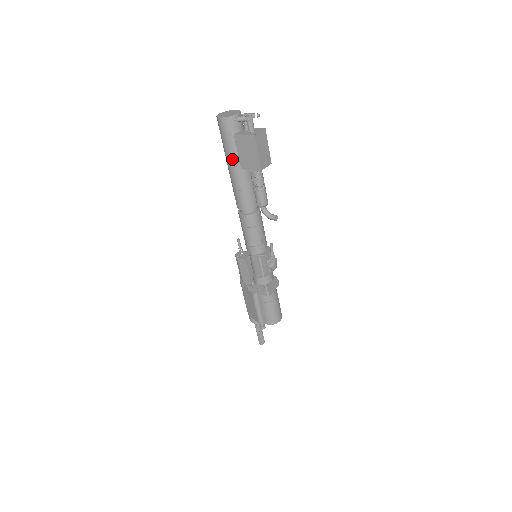
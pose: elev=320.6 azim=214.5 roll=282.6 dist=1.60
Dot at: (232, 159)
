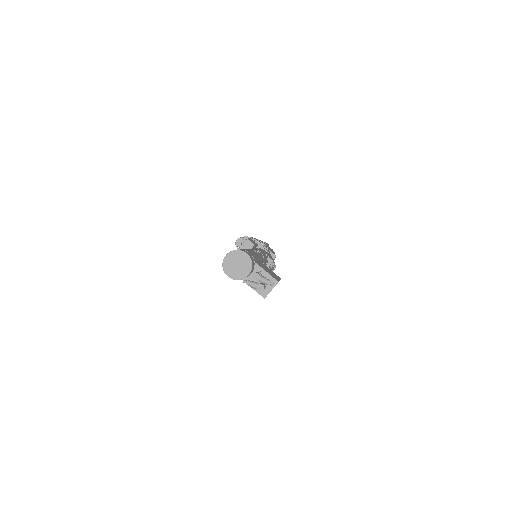
Dot at: occluded
